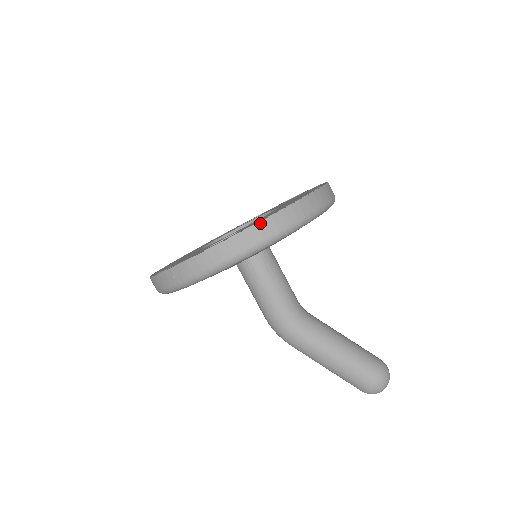
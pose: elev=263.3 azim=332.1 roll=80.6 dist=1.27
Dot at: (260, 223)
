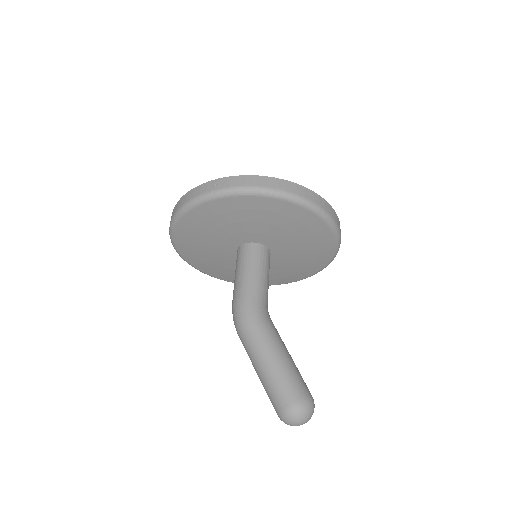
Dot at: (303, 187)
